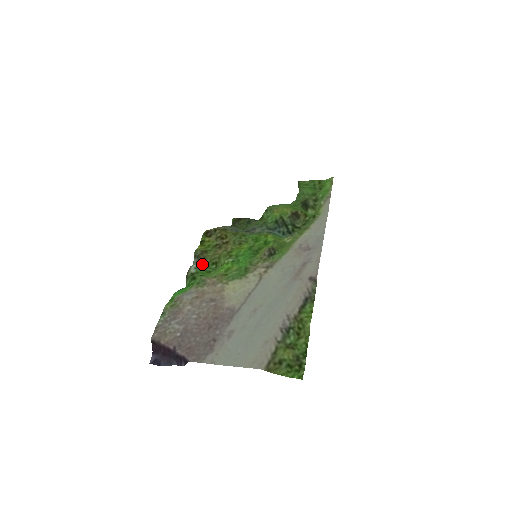
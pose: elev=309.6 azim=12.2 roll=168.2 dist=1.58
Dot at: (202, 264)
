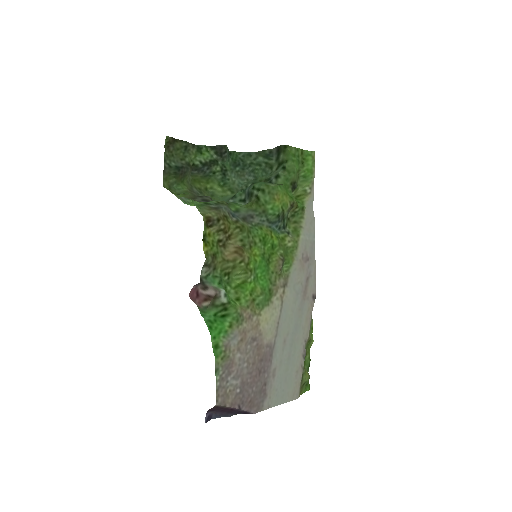
Dot at: (214, 275)
